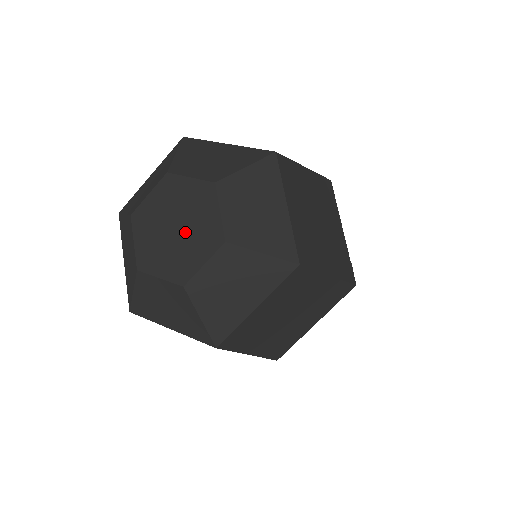
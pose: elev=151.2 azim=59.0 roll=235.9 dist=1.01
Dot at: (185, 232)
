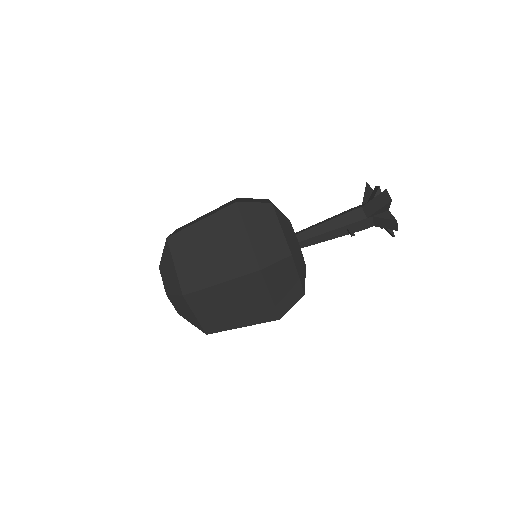
Dot at: occluded
